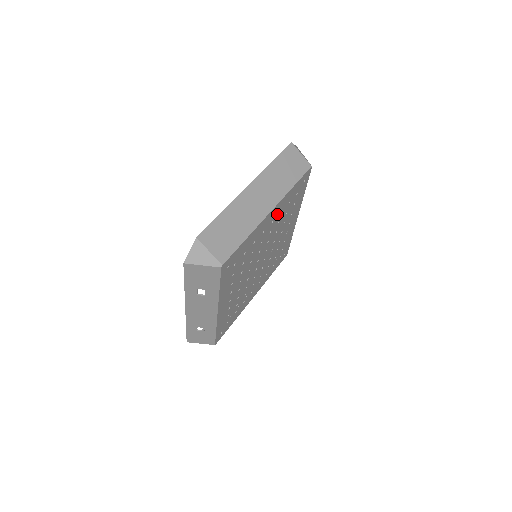
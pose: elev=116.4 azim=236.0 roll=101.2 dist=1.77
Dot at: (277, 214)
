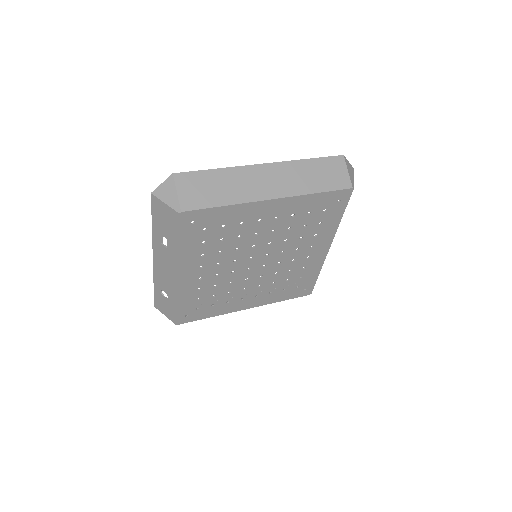
Dot at: (286, 213)
